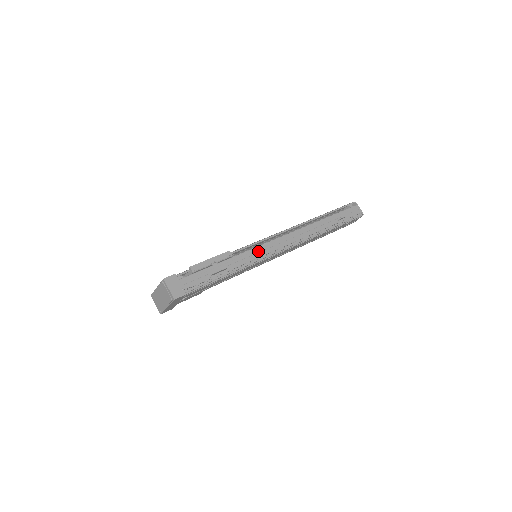
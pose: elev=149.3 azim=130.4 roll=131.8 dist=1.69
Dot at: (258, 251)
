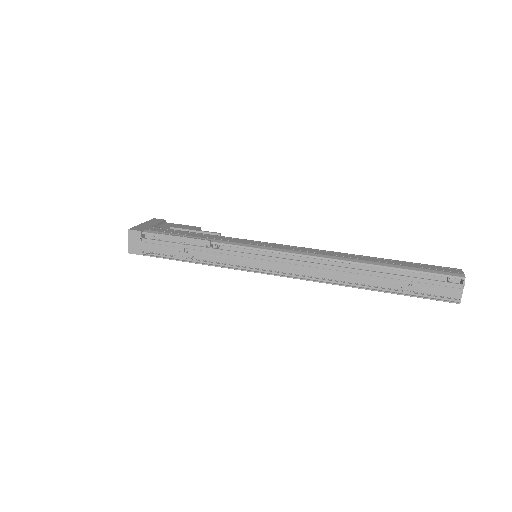
Dot at: (246, 259)
